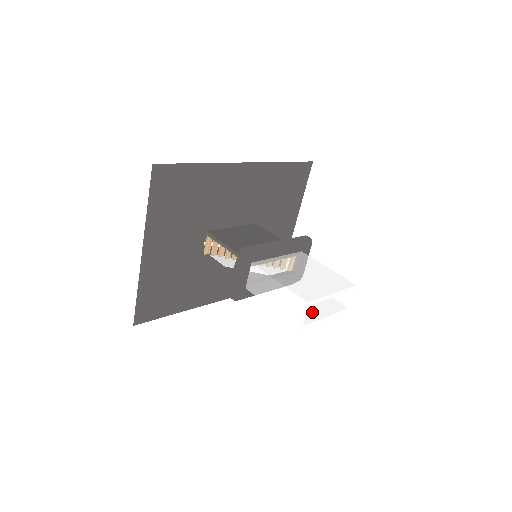
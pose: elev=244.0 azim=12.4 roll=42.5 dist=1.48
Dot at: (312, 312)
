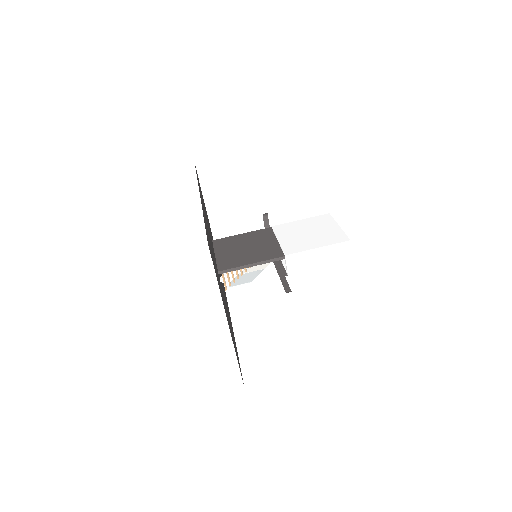
Dot at: occluded
